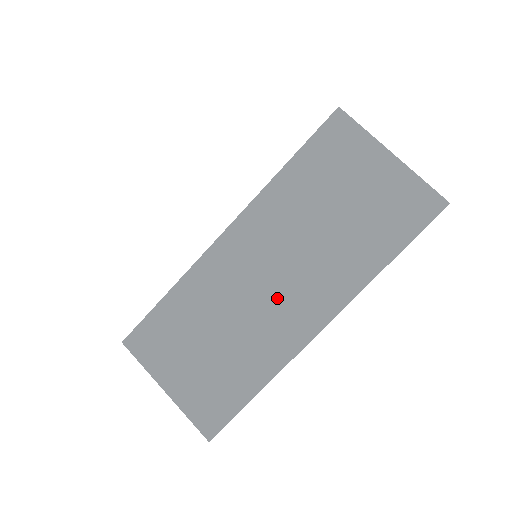
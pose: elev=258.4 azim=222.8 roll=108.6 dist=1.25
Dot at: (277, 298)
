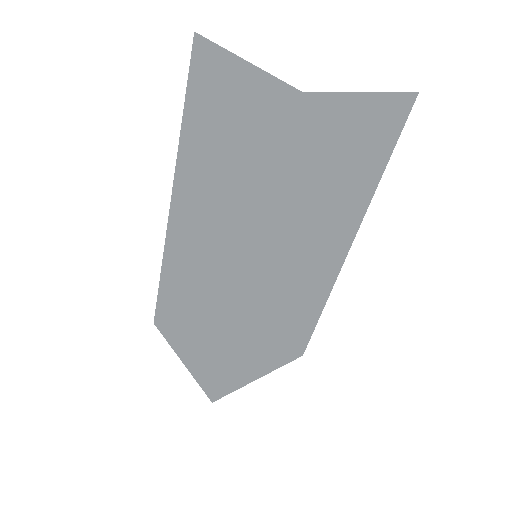
Dot at: (312, 271)
